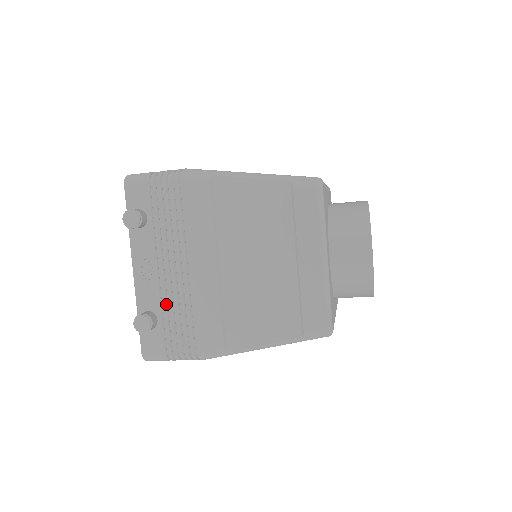
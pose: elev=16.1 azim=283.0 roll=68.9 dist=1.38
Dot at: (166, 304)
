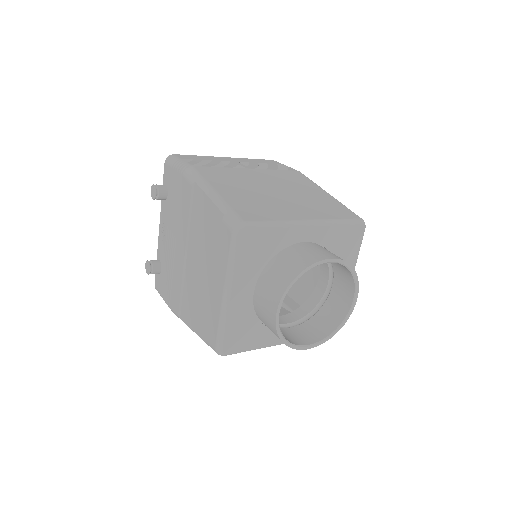
Dot at: (165, 262)
